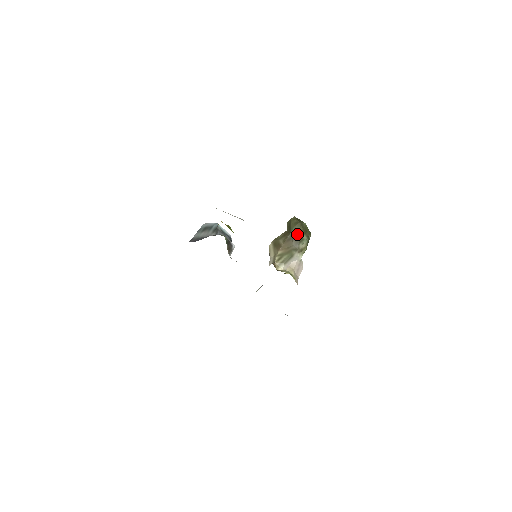
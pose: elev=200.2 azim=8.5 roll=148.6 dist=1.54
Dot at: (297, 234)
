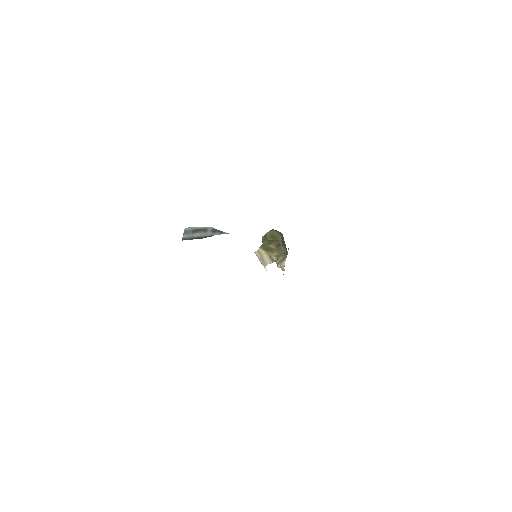
Dot at: (283, 241)
